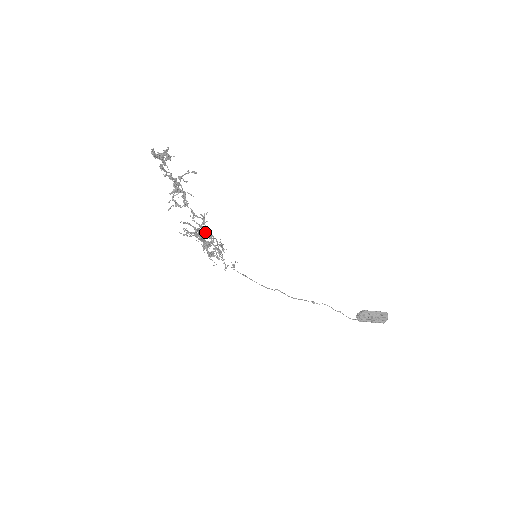
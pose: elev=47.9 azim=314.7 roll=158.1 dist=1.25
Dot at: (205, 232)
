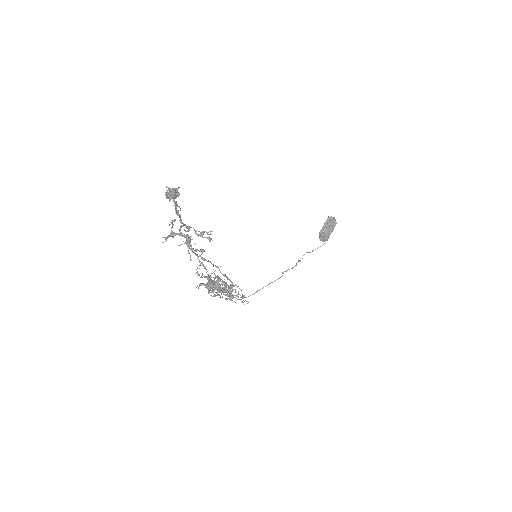
Dot at: (215, 278)
